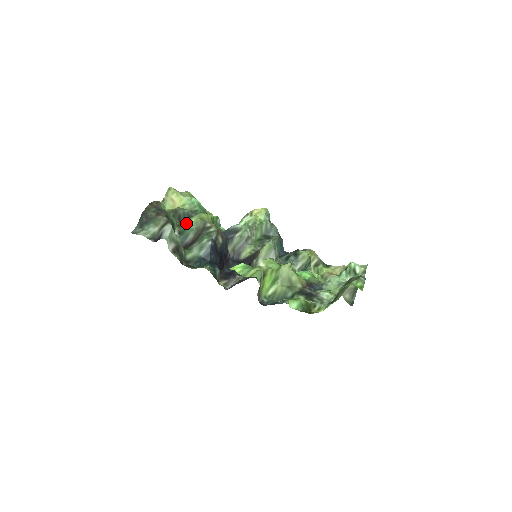
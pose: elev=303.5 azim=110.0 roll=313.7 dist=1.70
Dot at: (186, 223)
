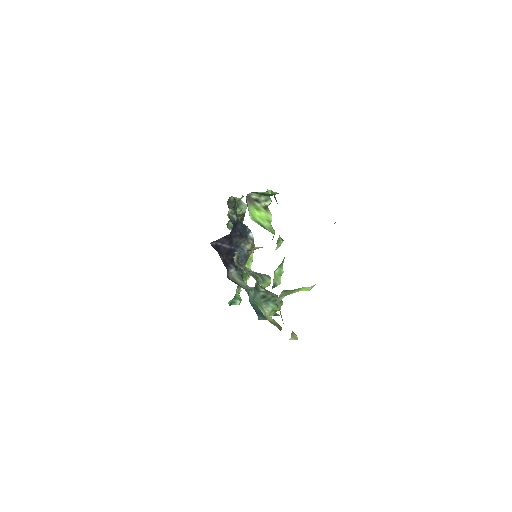
Dot at: occluded
